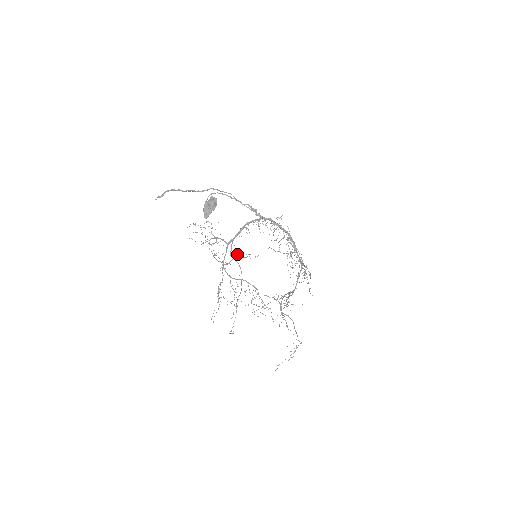
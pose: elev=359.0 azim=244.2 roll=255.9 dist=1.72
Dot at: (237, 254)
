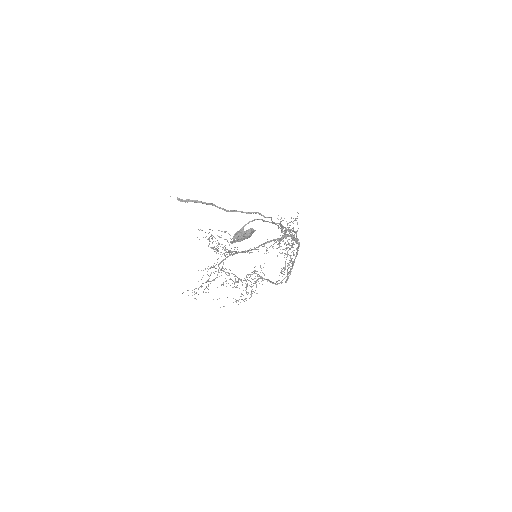
Dot at: occluded
